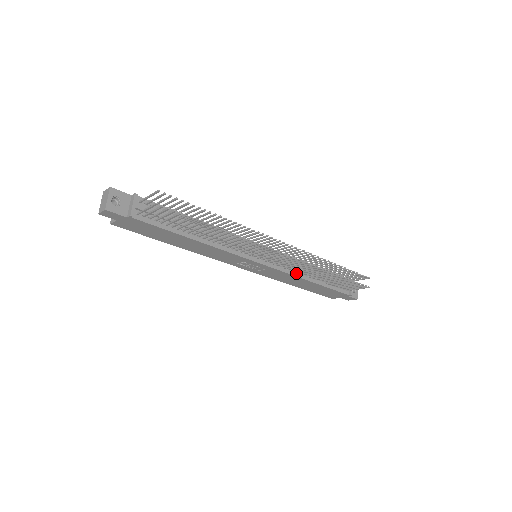
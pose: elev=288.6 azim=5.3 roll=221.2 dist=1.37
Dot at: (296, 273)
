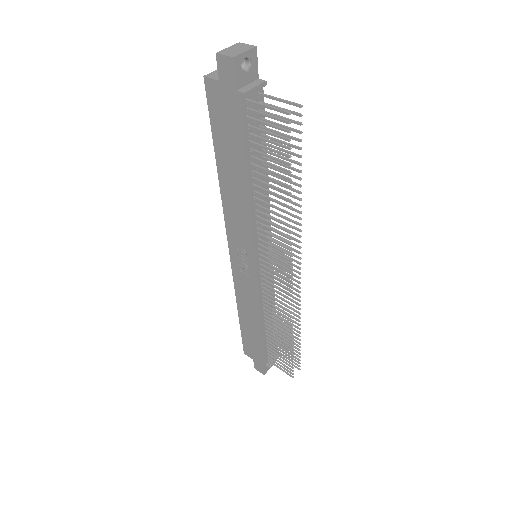
Dot at: (263, 305)
